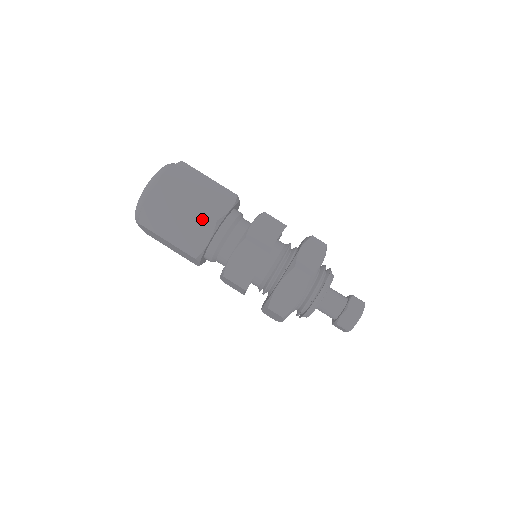
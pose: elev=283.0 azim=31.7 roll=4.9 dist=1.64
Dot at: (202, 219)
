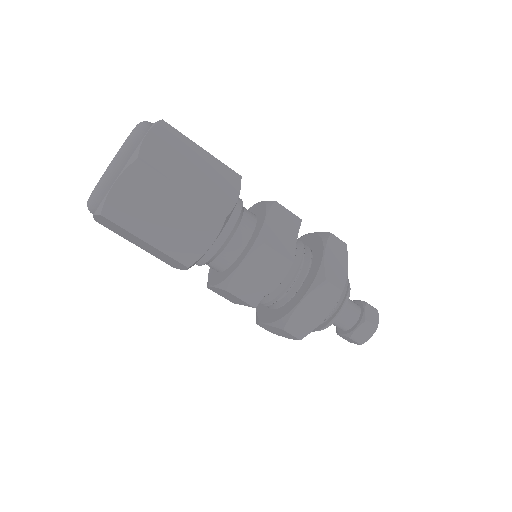
Dot at: (205, 214)
